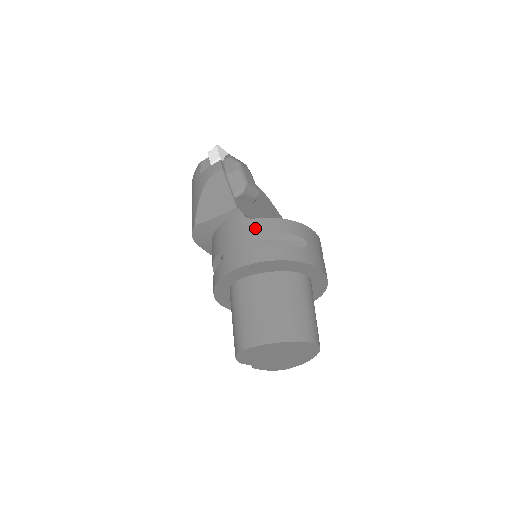
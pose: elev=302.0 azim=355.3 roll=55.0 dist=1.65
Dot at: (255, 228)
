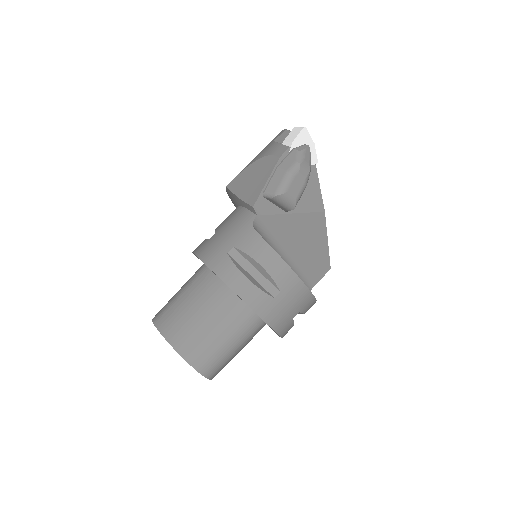
Dot at: (246, 240)
